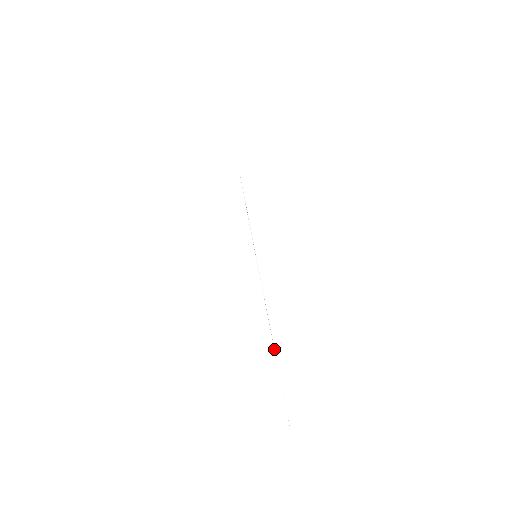
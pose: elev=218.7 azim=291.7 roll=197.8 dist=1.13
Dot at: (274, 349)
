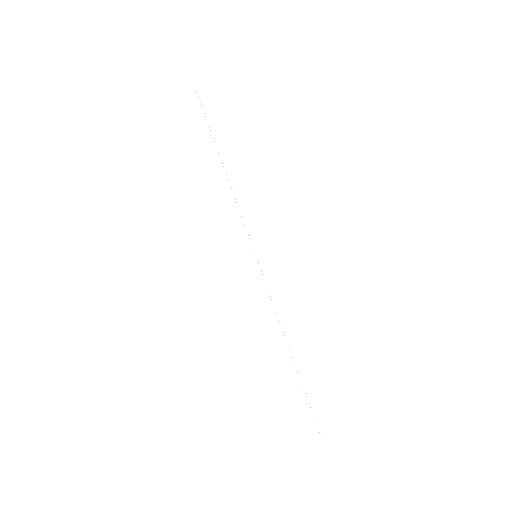
Dot at: occluded
